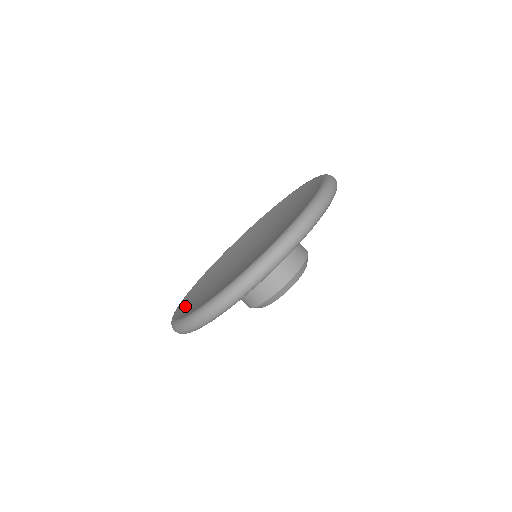
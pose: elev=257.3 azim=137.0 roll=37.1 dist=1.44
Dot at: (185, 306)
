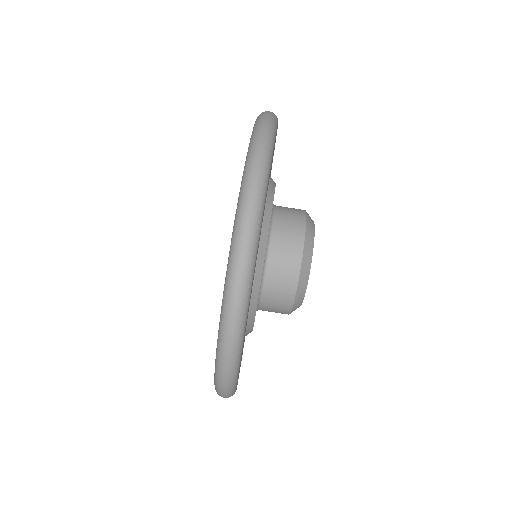
Dot at: occluded
